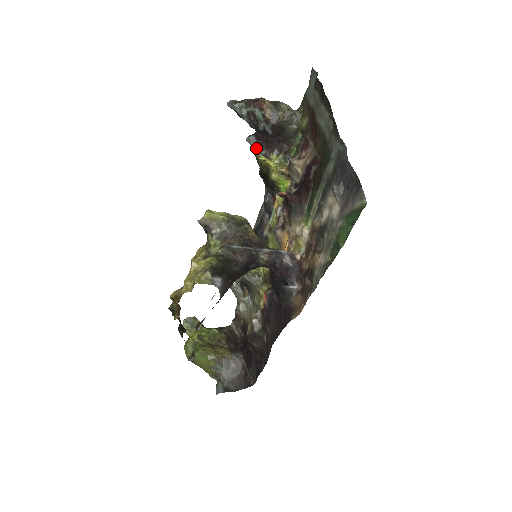
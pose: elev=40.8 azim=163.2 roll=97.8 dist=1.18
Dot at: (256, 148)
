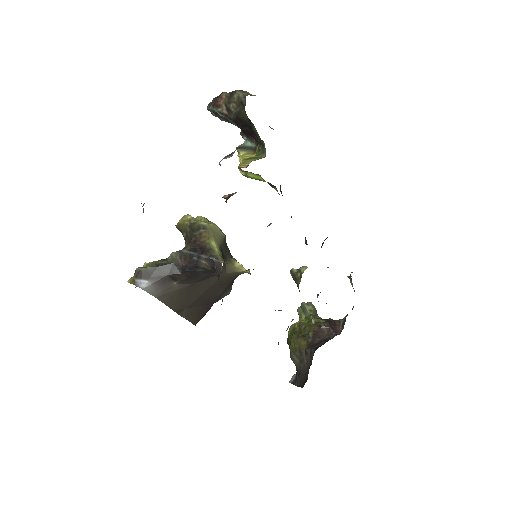
Dot at: (246, 142)
